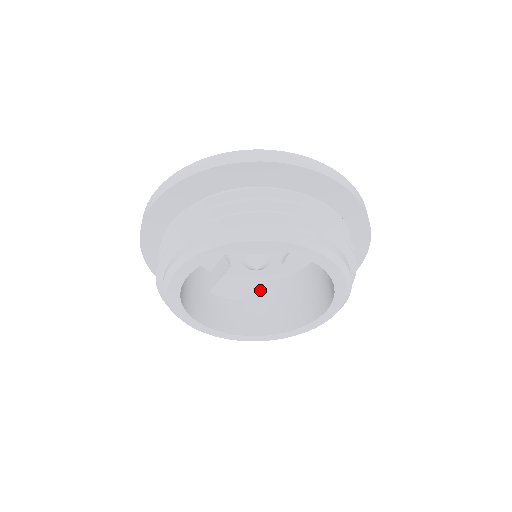
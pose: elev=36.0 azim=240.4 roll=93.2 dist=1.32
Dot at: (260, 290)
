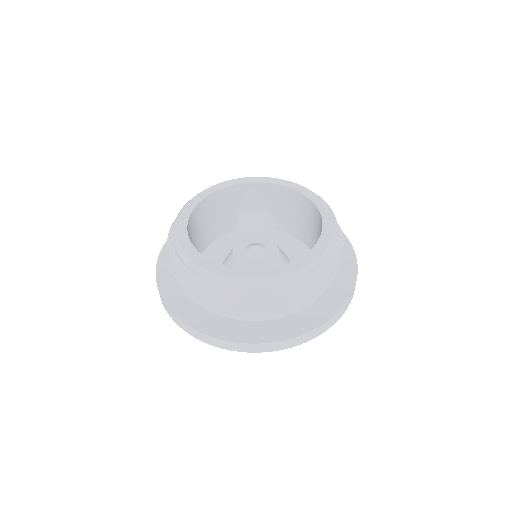
Dot at: occluded
